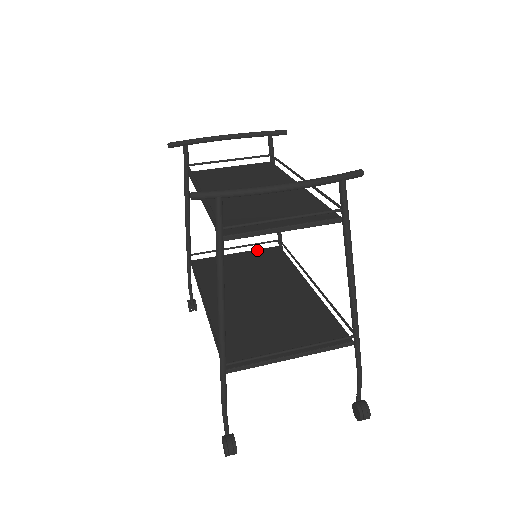
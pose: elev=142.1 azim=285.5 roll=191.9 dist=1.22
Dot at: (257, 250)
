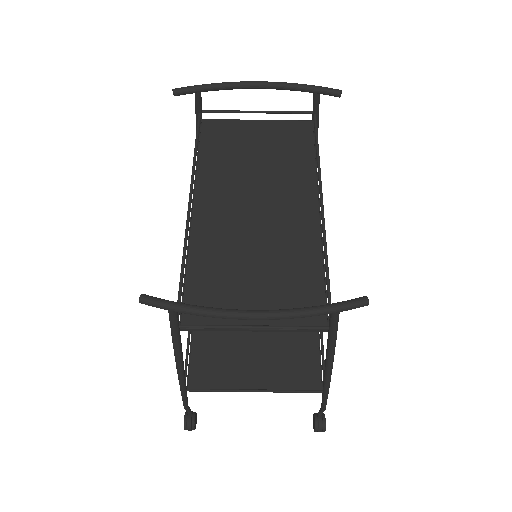
Dot at: occluded
